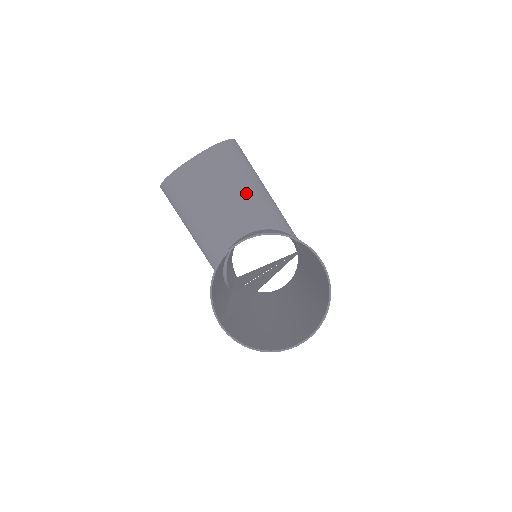
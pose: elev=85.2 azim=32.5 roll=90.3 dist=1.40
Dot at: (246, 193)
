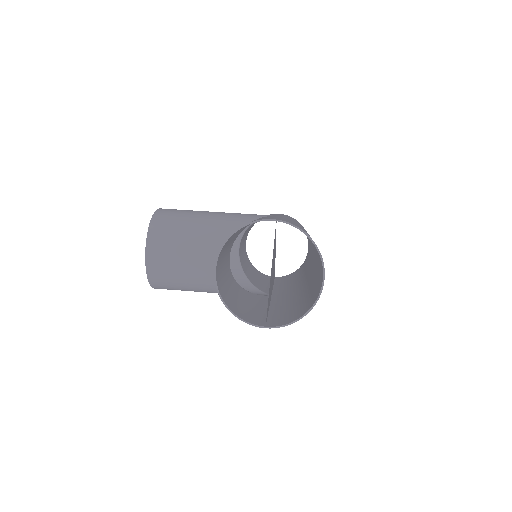
Dot at: (199, 231)
